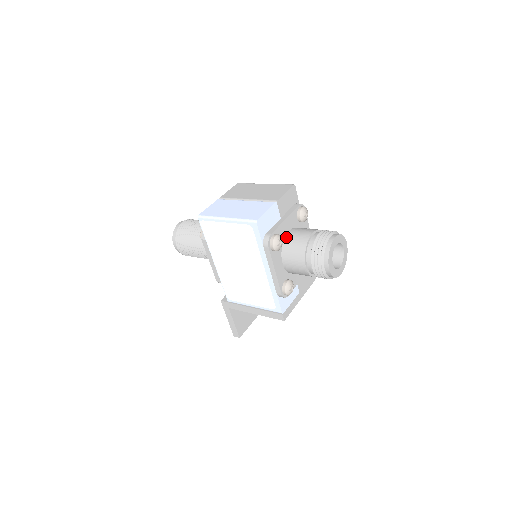
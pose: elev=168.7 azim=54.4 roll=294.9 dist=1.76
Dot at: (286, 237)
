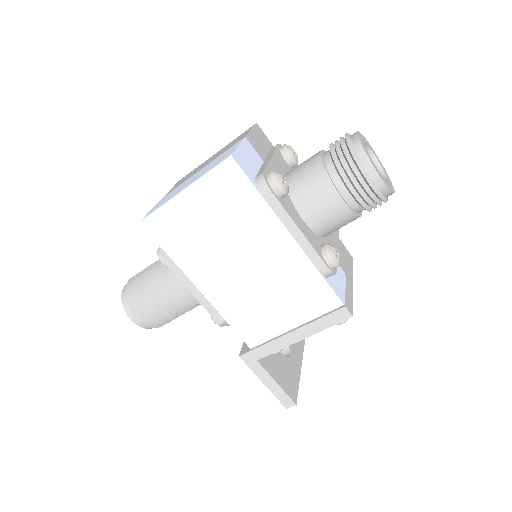
Dot at: occluded
